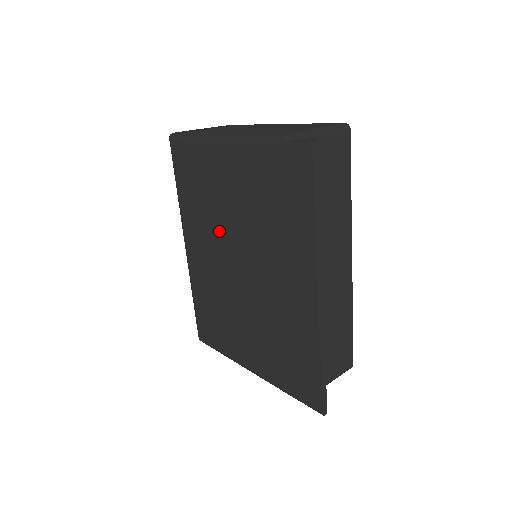
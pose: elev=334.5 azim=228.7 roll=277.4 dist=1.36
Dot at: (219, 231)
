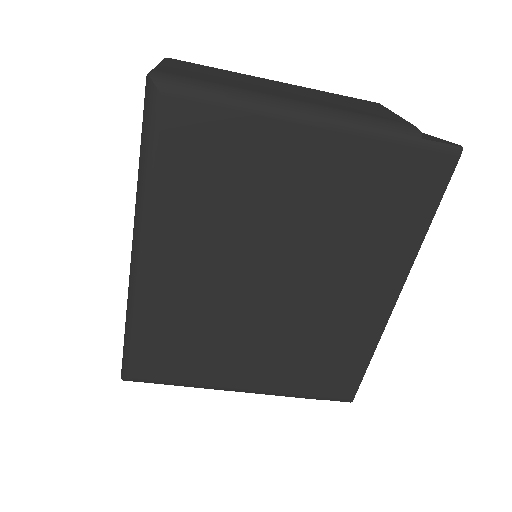
Dot at: (247, 235)
